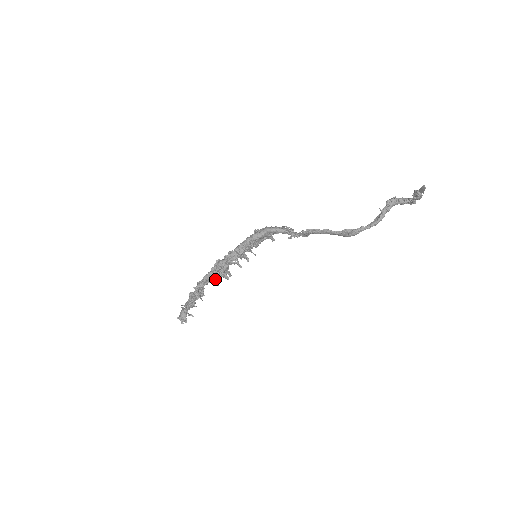
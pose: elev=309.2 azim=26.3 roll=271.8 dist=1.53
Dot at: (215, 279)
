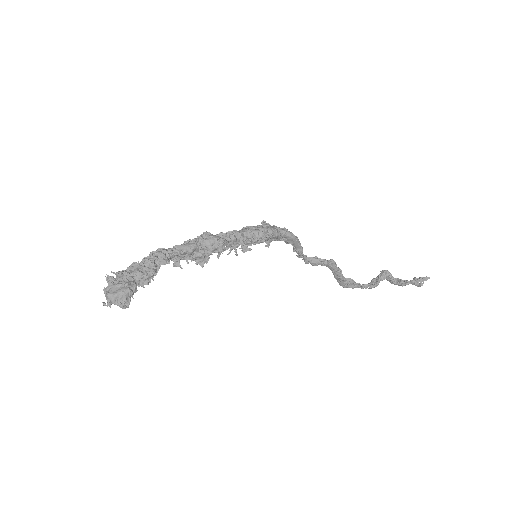
Dot at: (183, 256)
